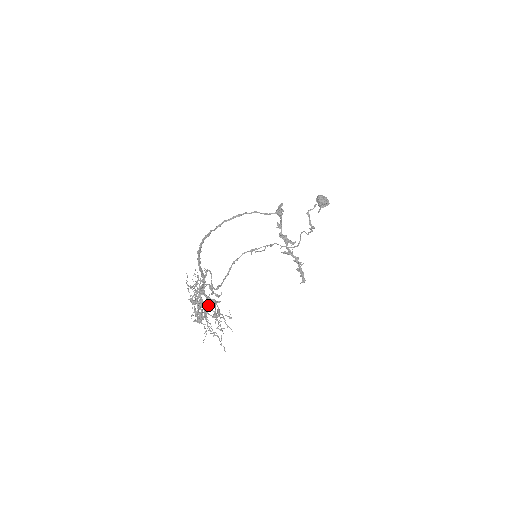
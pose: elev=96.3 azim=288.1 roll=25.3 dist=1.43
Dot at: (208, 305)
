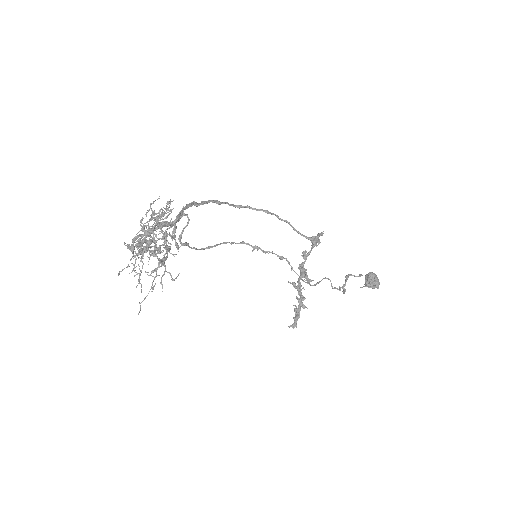
Dot at: (156, 241)
